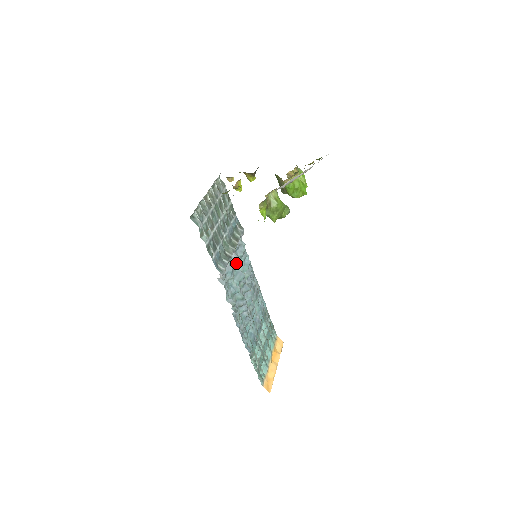
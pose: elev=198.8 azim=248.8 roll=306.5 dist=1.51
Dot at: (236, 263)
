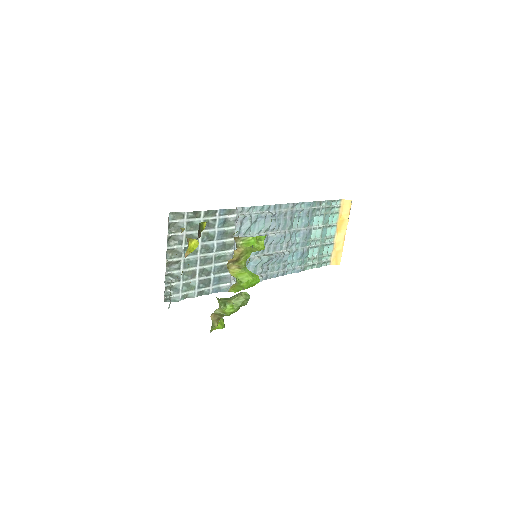
Dot at: occluded
